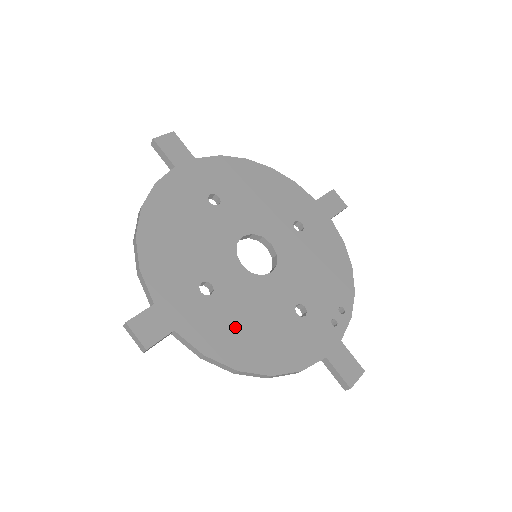
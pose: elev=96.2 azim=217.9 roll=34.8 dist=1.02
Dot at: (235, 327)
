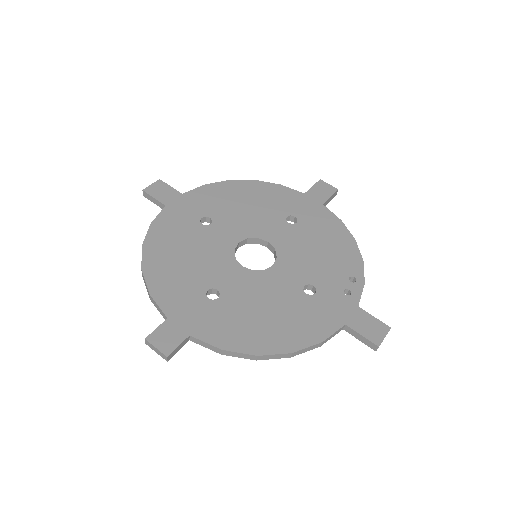
Dot at: (247, 319)
